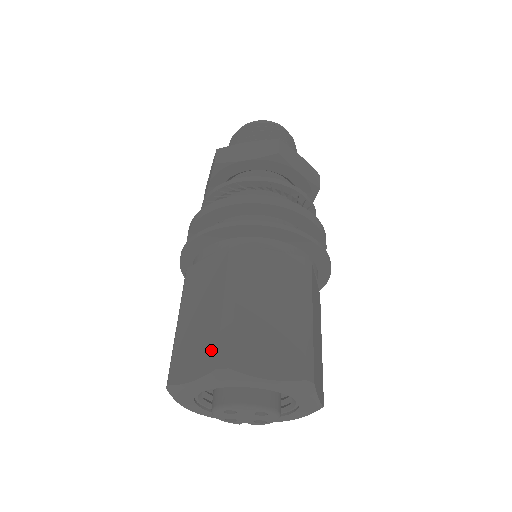
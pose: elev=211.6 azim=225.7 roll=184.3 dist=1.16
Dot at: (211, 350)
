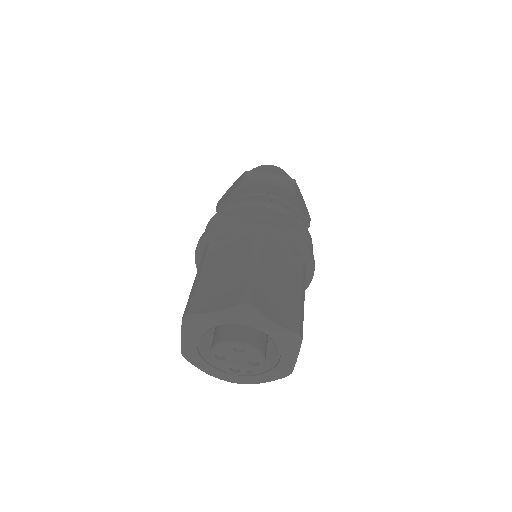
Dot at: occluded
